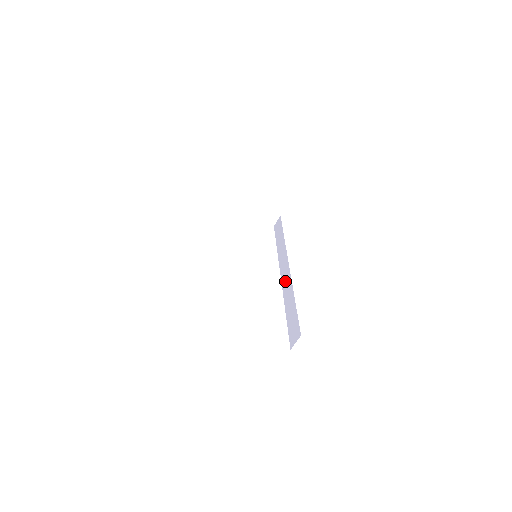
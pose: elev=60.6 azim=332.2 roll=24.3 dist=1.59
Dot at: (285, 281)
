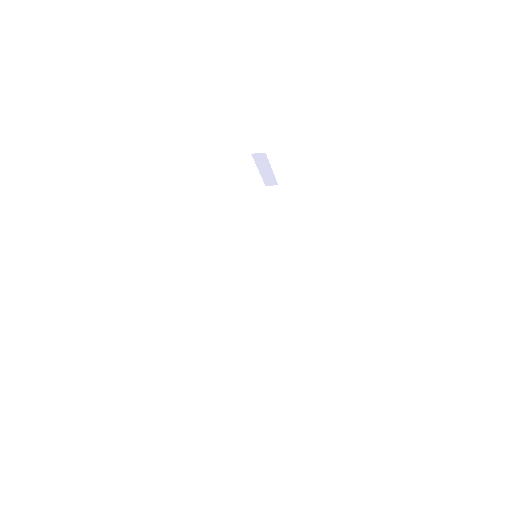
Dot at: (261, 285)
